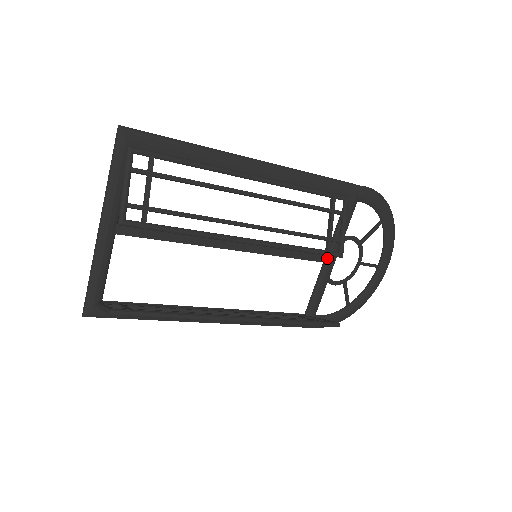
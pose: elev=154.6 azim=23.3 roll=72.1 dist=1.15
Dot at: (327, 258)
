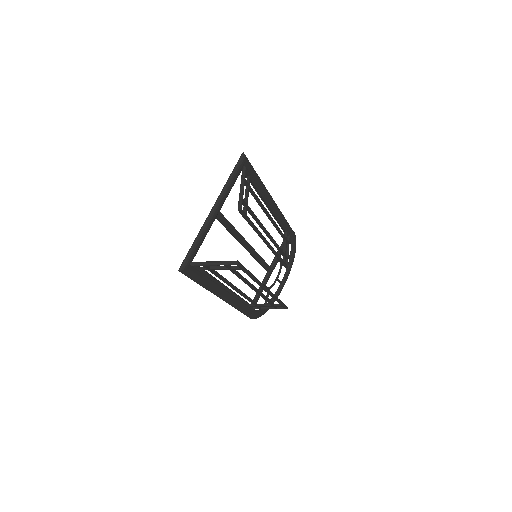
Dot at: (270, 270)
